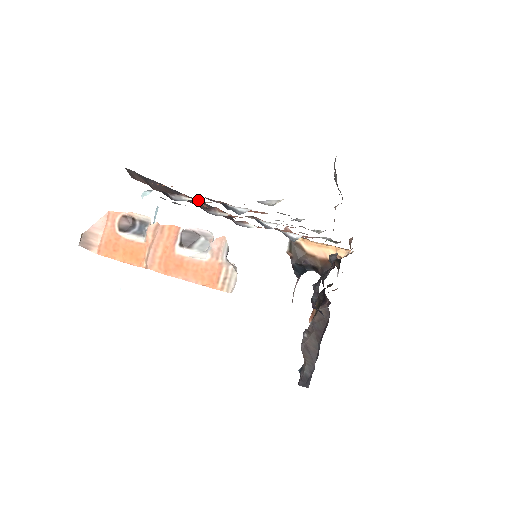
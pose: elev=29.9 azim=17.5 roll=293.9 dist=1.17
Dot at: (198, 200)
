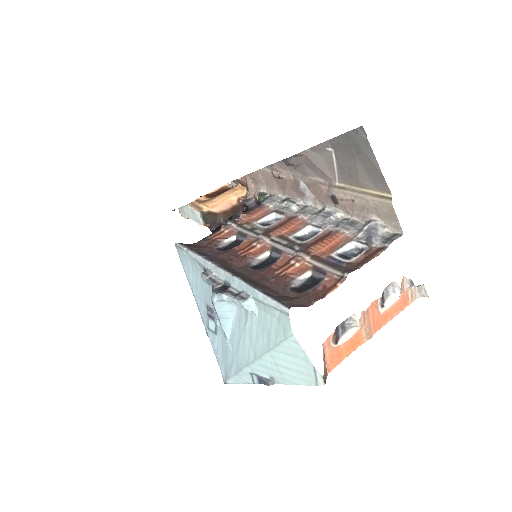
Dot at: (219, 263)
